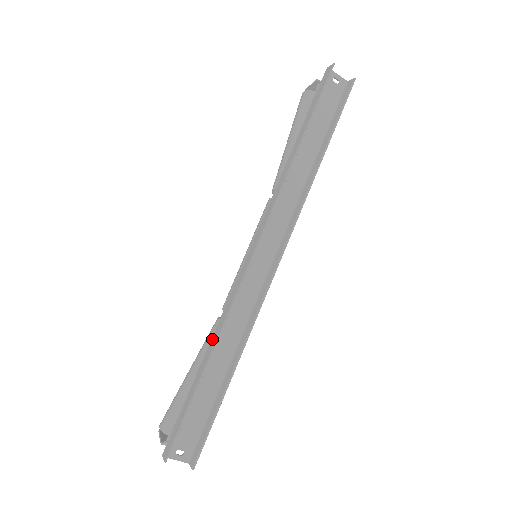
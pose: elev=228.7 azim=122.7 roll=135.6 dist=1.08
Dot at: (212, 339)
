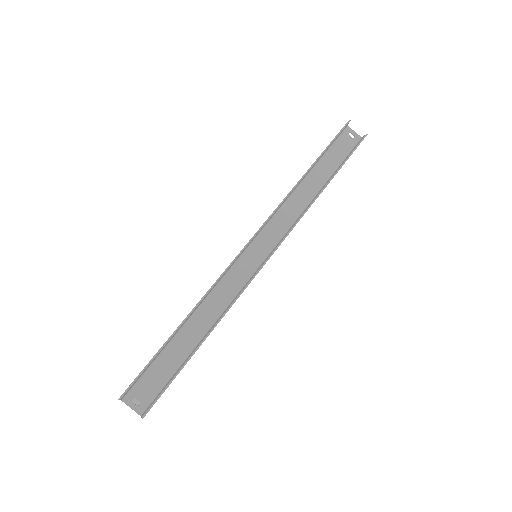
Dot at: occluded
